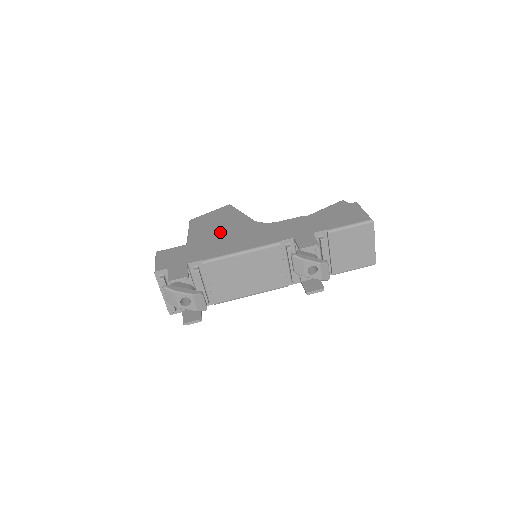
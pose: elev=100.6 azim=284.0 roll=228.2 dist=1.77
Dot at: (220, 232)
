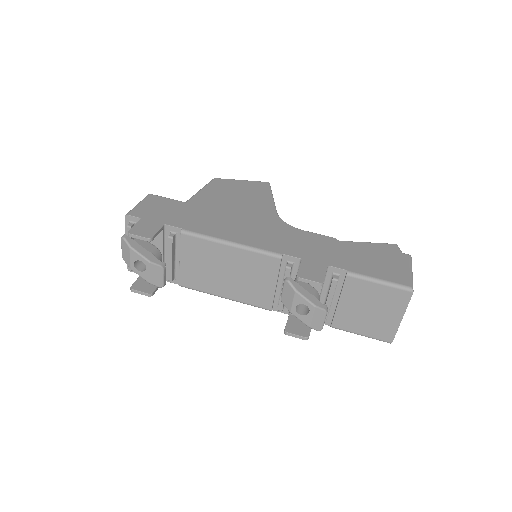
Dot at: (230, 207)
